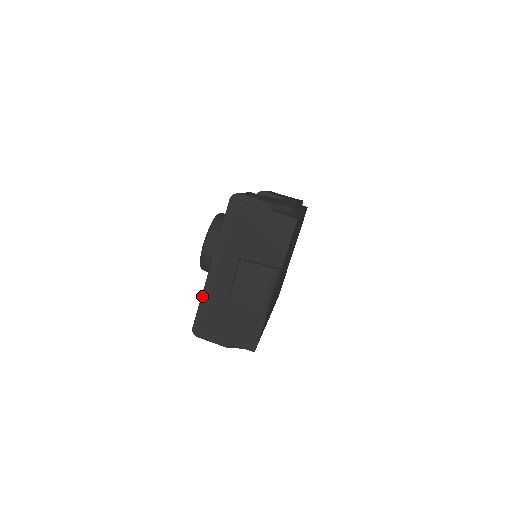
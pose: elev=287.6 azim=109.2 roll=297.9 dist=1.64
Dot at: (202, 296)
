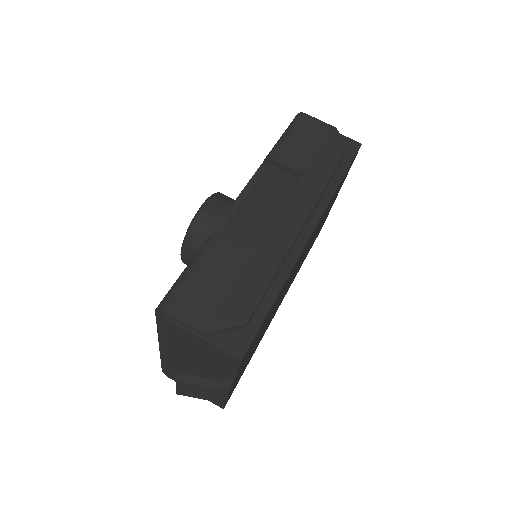
Dot at: (161, 359)
